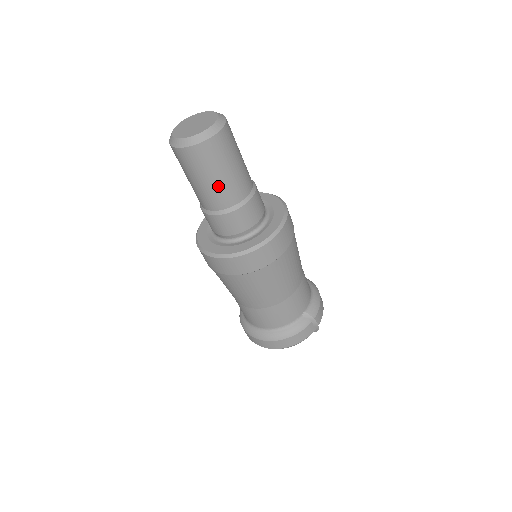
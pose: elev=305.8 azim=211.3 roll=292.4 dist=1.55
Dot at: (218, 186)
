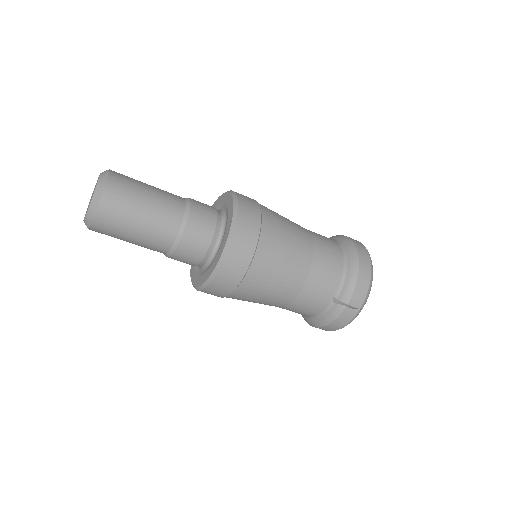
Dot at: (141, 243)
